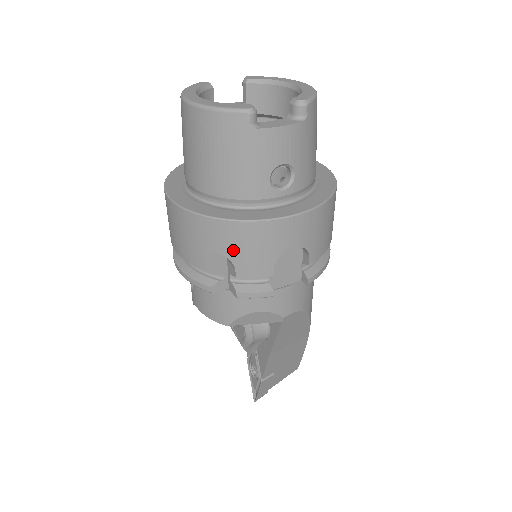
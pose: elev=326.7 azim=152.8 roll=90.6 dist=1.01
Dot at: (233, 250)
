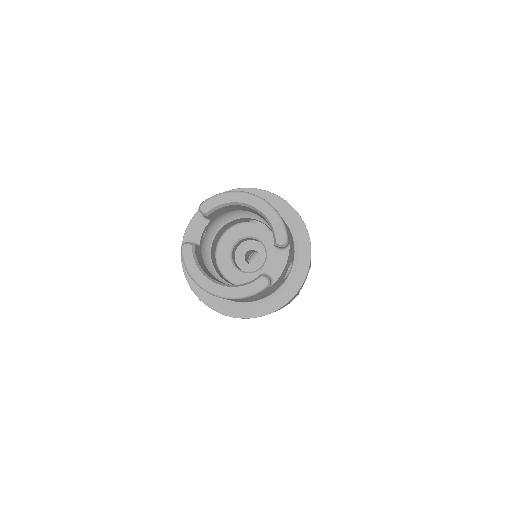
Dot at: occluded
